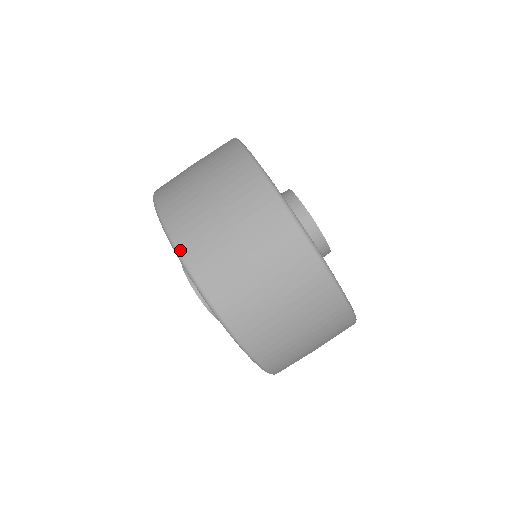
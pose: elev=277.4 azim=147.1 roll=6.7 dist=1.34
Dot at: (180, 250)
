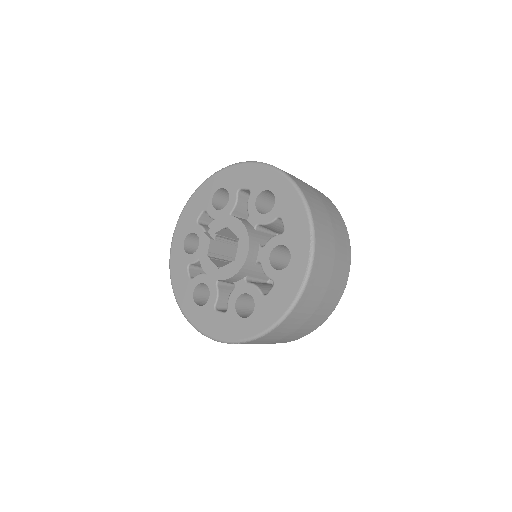
Dot at: occluded
